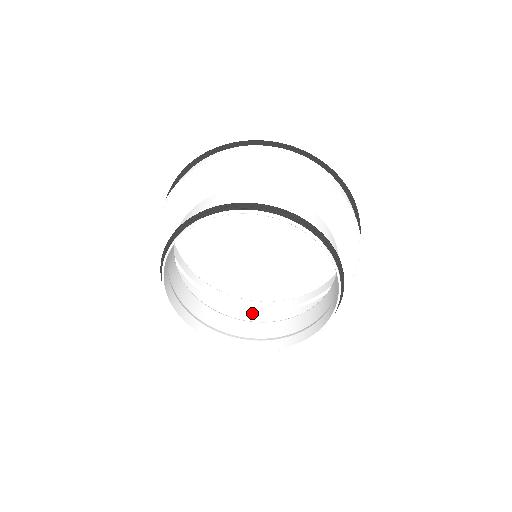
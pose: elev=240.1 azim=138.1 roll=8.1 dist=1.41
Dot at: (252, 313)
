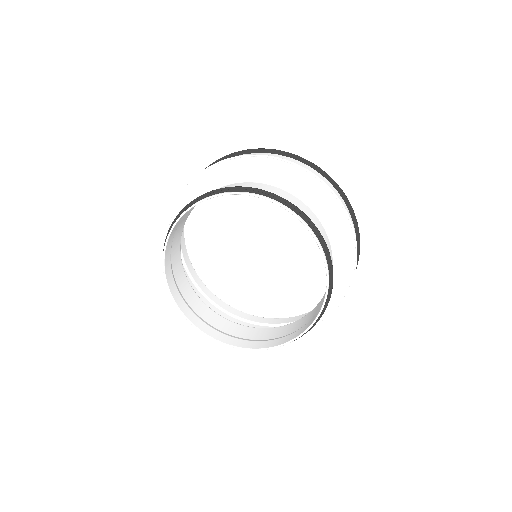
Dot at: occluded
